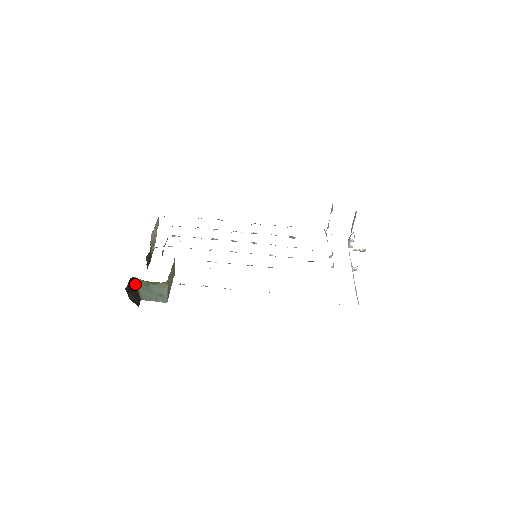
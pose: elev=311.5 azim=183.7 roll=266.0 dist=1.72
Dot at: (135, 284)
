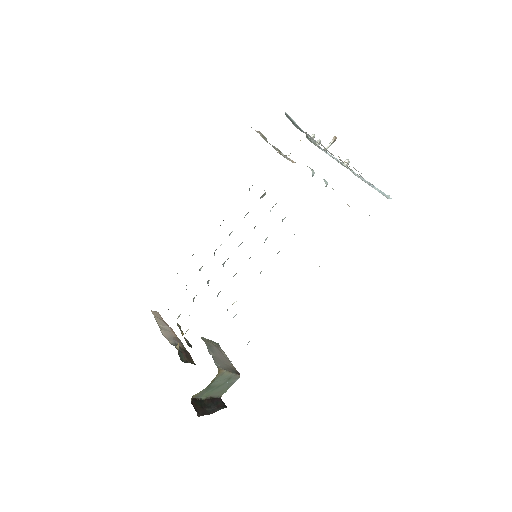
Dot at: (200, 397)
